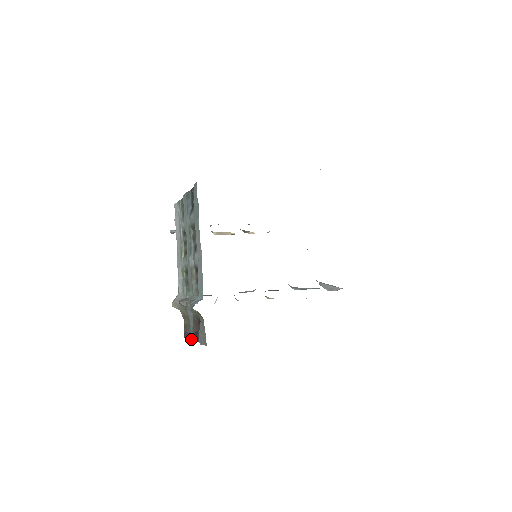
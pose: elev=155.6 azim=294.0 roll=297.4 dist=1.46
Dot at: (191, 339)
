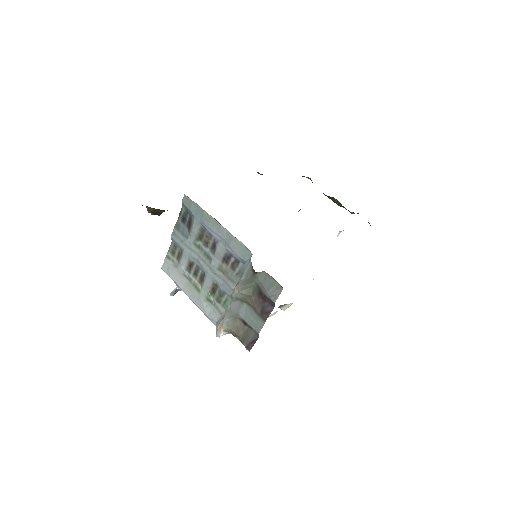
Dot at: (260, 329)
